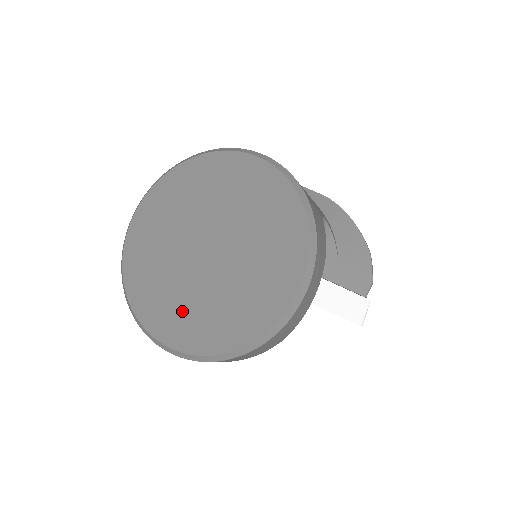
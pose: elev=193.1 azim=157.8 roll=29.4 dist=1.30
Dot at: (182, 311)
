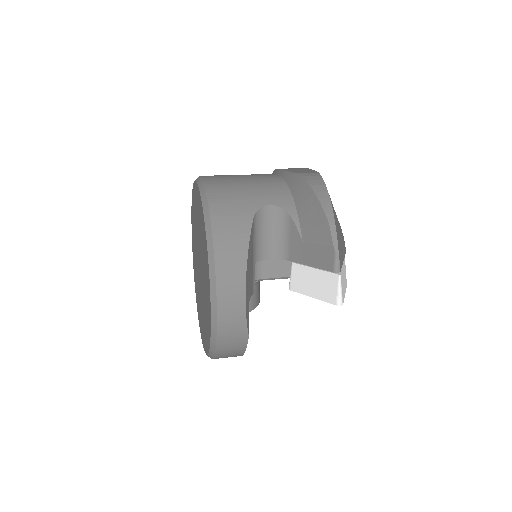
Dot at: (202, 320)
